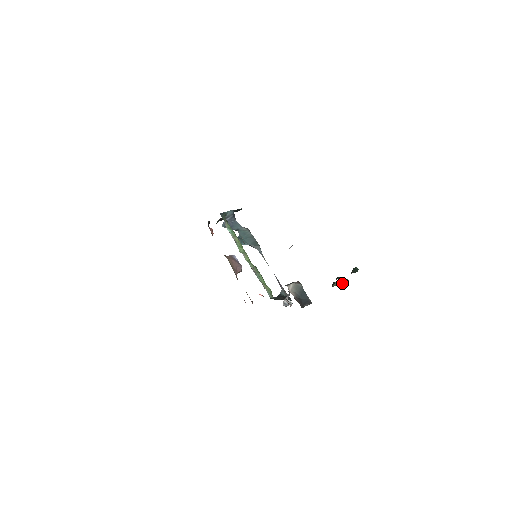
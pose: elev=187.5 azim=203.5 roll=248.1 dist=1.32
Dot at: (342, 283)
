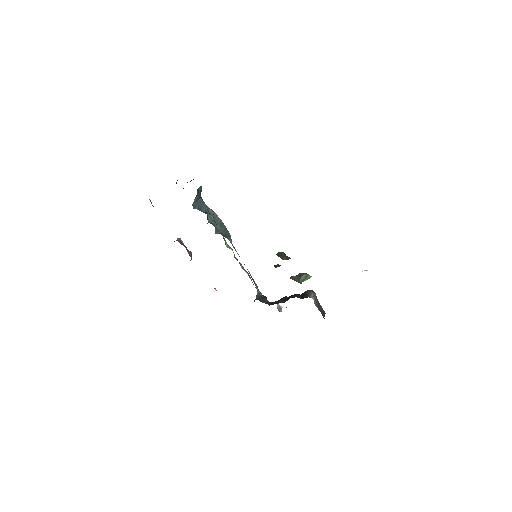
Dot at: occluded
